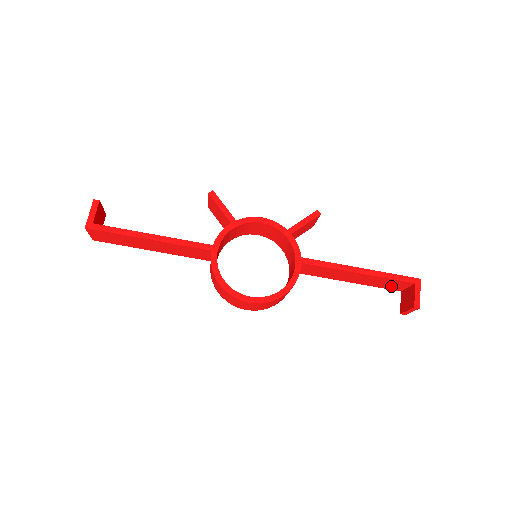
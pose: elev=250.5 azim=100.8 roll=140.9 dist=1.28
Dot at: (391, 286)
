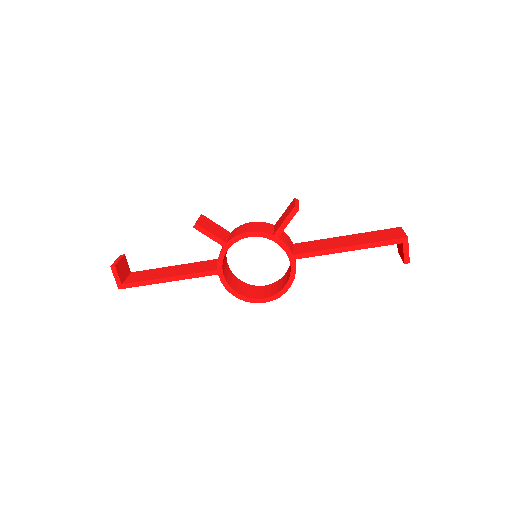
Dot at: occluded
